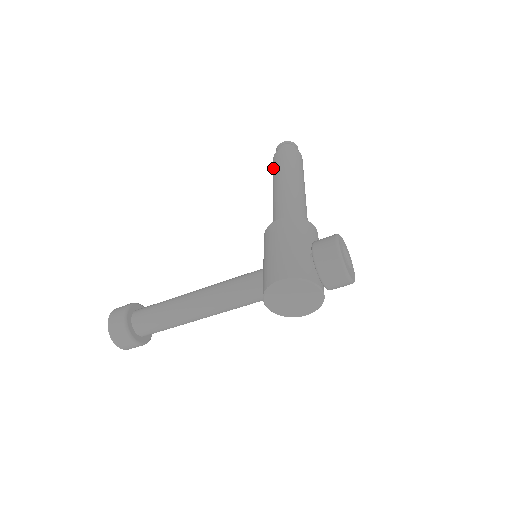
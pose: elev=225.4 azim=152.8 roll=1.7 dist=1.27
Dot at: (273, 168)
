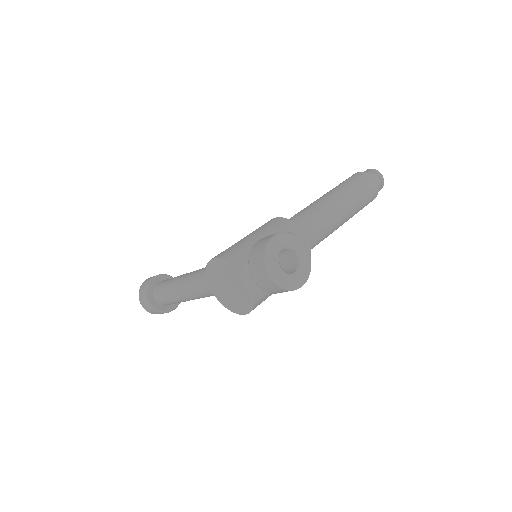
Dot at: occluded
